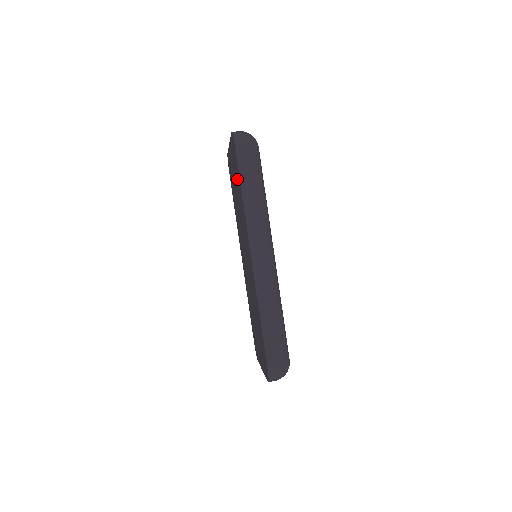
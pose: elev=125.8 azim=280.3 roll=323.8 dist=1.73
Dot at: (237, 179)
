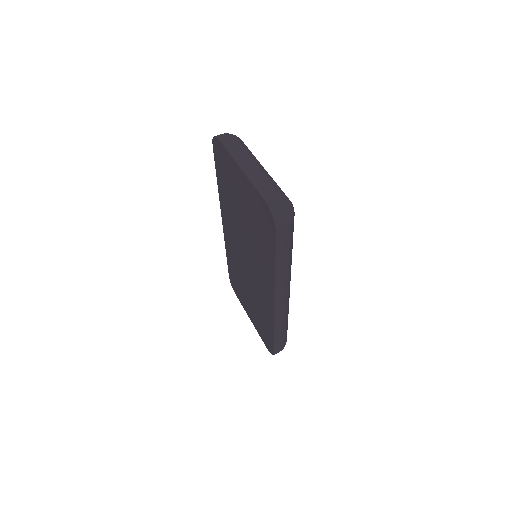
Dot at: (261, 233)
